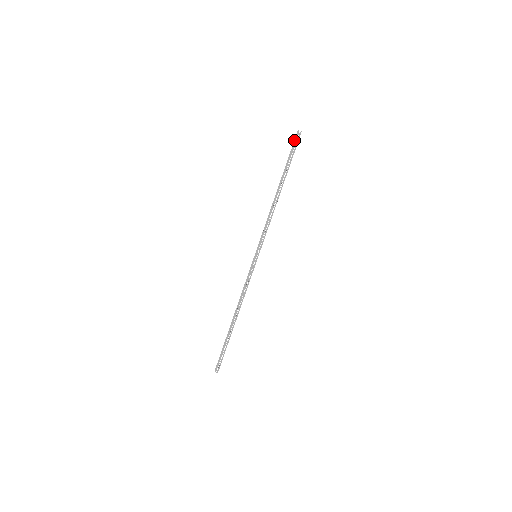
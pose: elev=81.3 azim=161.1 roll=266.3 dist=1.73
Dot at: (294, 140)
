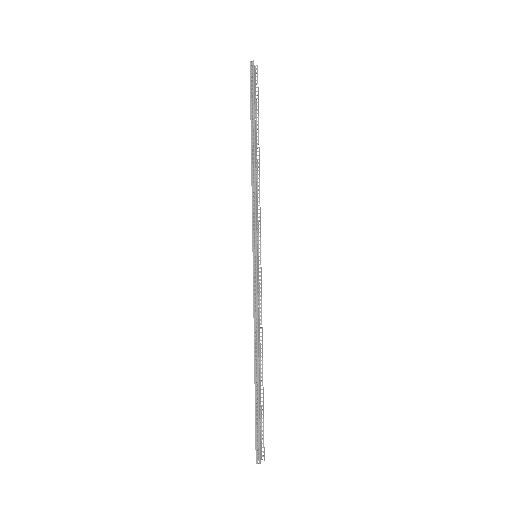
Dot at: occluded
